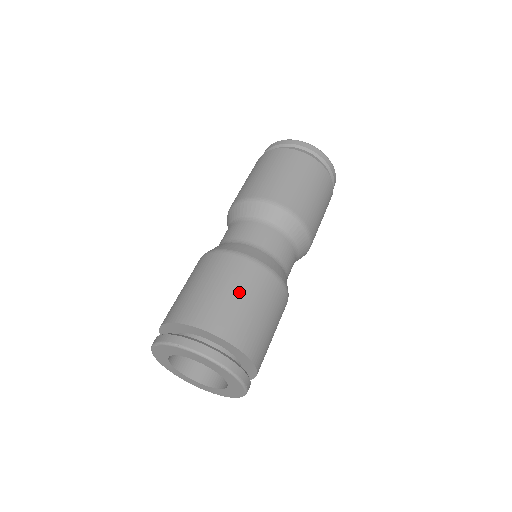
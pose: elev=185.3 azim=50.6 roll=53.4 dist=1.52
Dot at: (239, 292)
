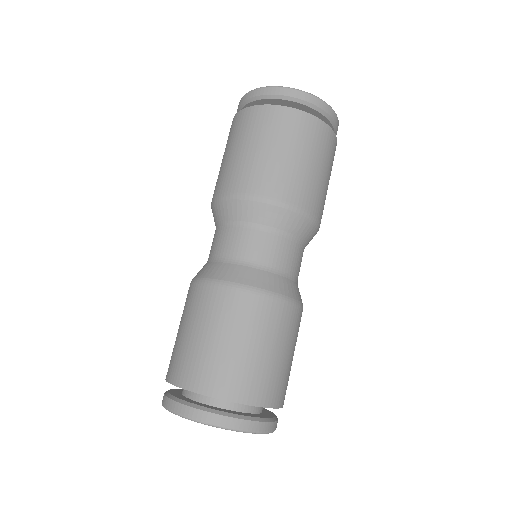
Dot at: (257, 342)
